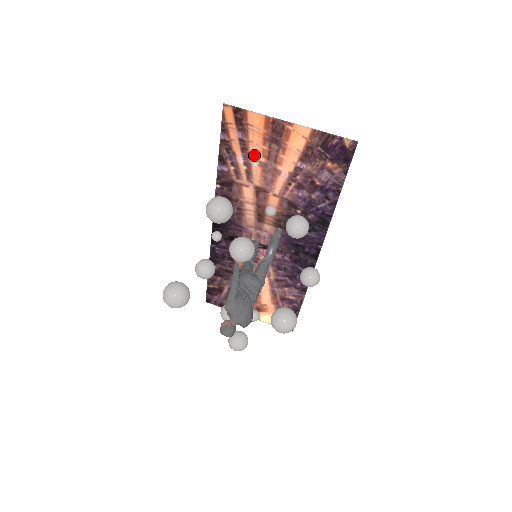
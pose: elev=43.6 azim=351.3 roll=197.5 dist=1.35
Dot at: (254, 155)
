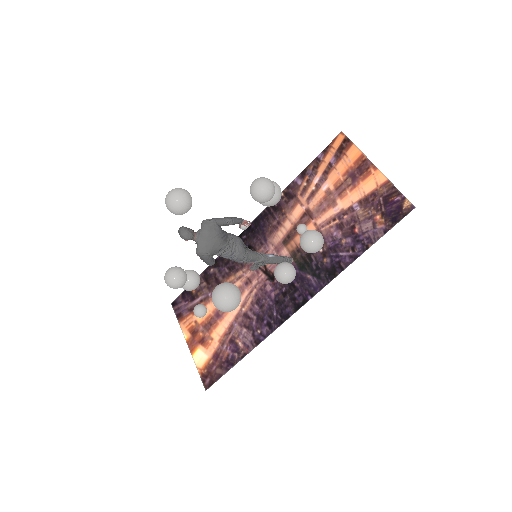
Dot at: (329, 181)
